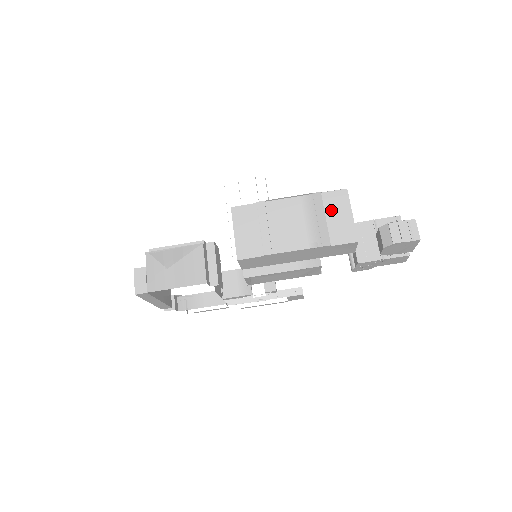
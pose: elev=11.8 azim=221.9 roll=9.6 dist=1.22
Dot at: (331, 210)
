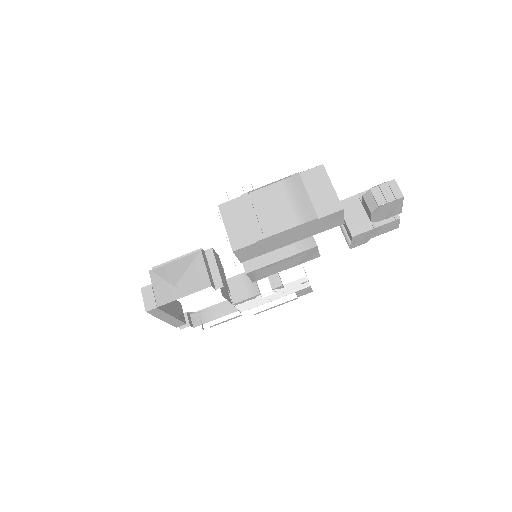
Dot at: (312, 187)
